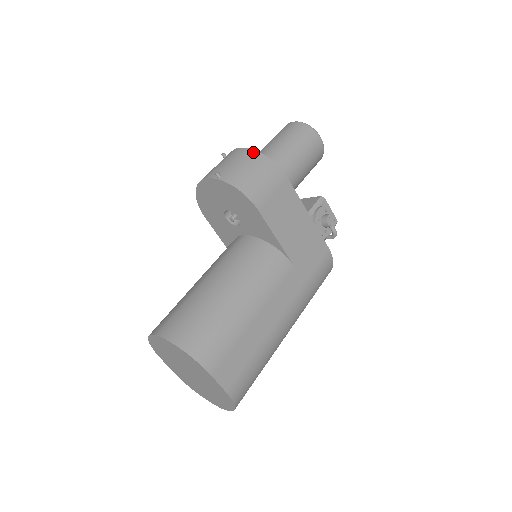
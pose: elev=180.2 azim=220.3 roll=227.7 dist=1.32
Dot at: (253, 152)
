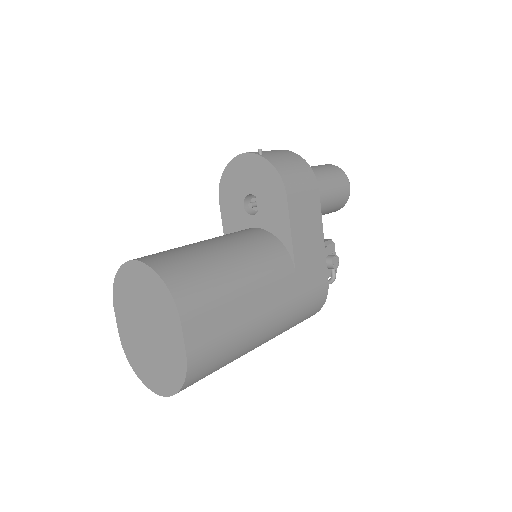
Dot at: (296, 154)
